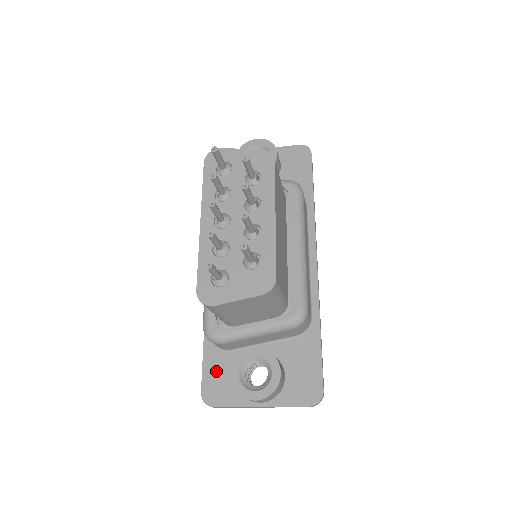
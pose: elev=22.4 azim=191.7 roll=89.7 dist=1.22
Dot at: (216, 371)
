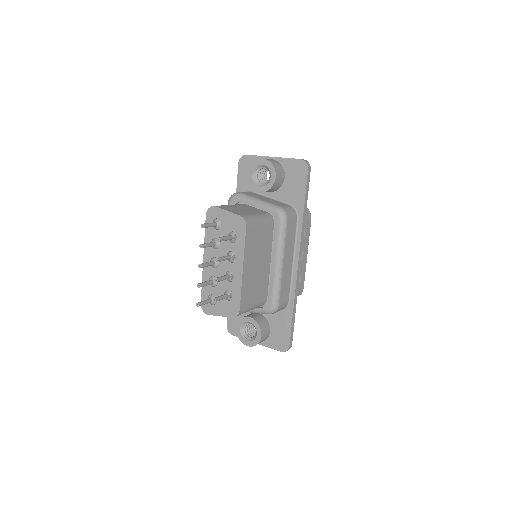
Dot at: occluded
